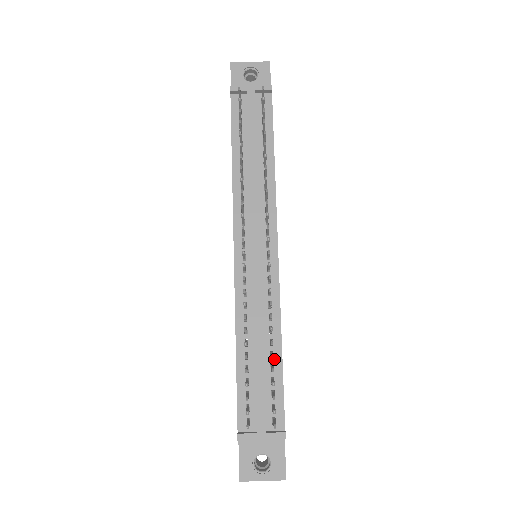
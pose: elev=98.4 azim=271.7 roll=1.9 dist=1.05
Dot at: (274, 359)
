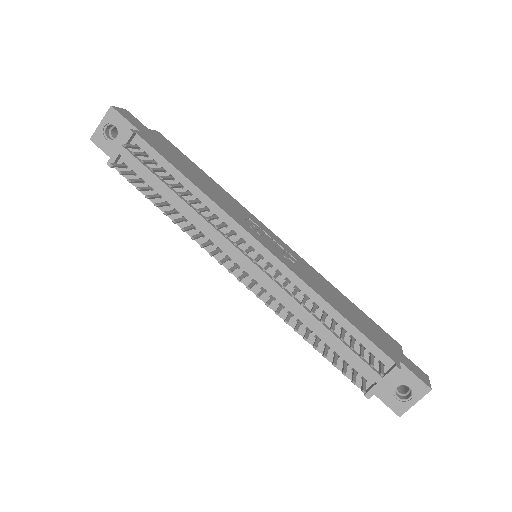
Dot at: (338, 323)
